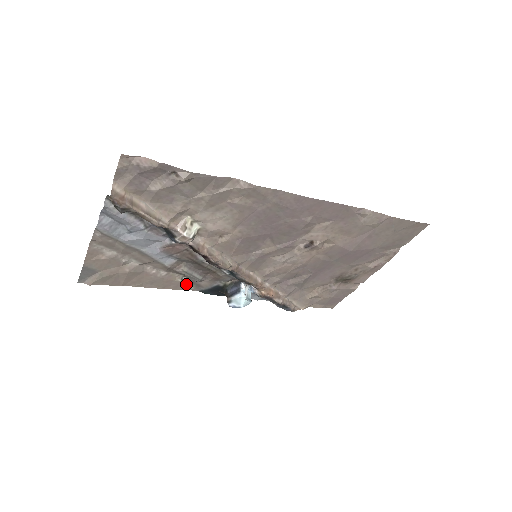
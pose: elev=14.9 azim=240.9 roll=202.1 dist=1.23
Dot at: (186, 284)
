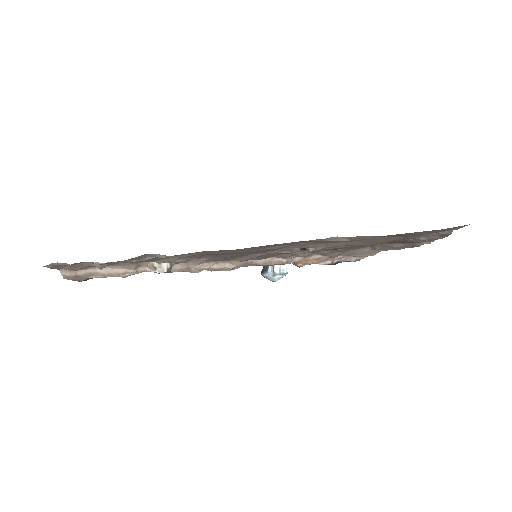
Dot at: occluded
